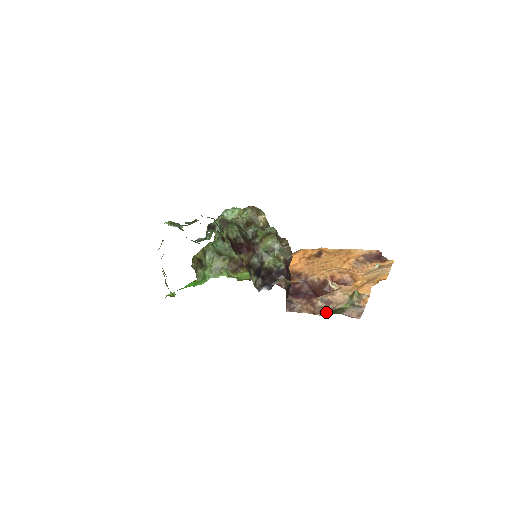
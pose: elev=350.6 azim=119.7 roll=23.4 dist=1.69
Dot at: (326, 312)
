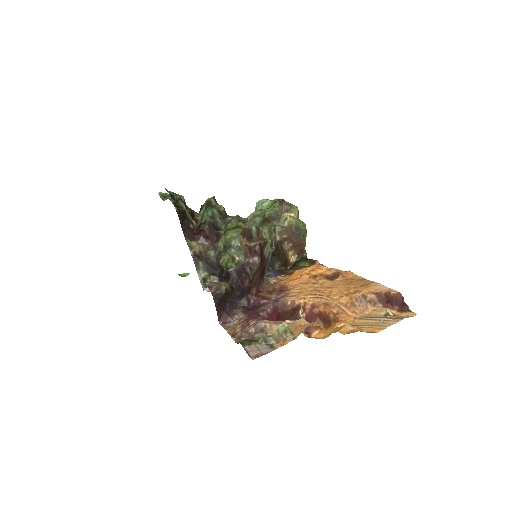
Dot at: (244, 339)
